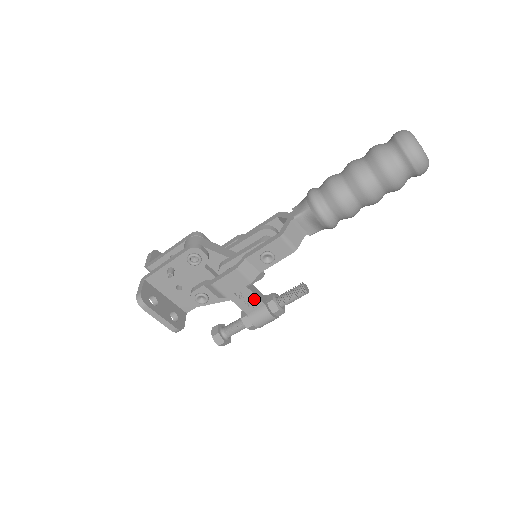
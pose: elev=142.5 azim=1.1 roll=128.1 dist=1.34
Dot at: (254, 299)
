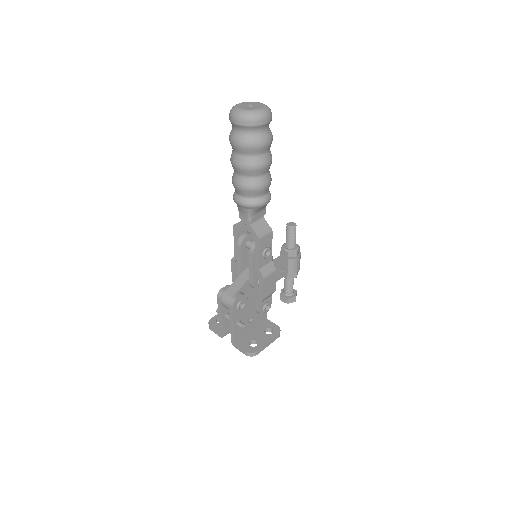
Dot at: (281, 266)
